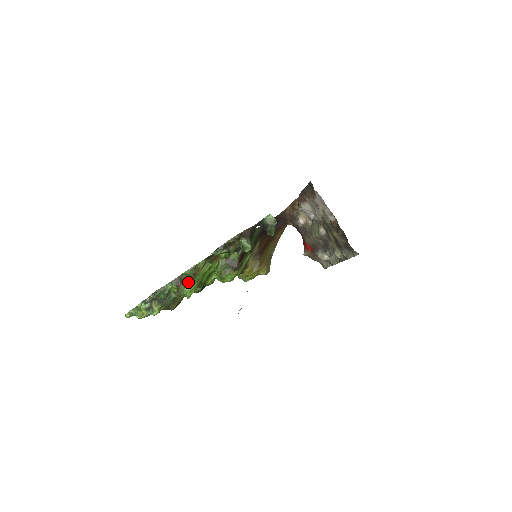
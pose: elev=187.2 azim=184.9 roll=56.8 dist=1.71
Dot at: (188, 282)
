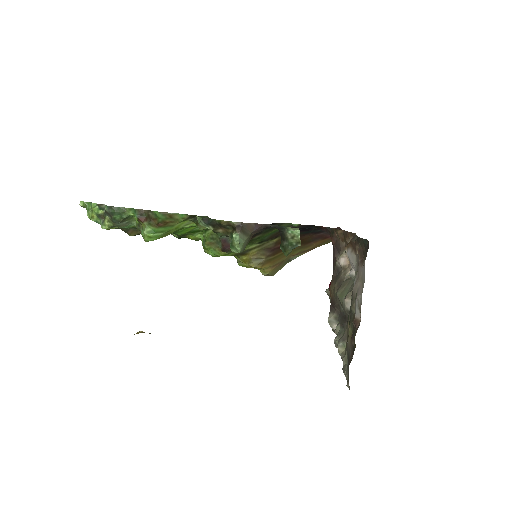
Dot at: (153, 225)
